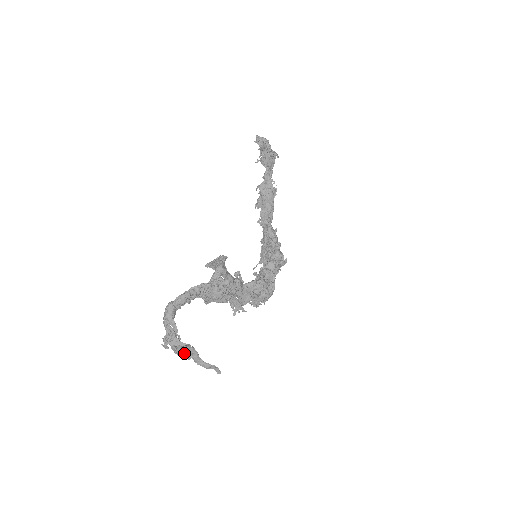
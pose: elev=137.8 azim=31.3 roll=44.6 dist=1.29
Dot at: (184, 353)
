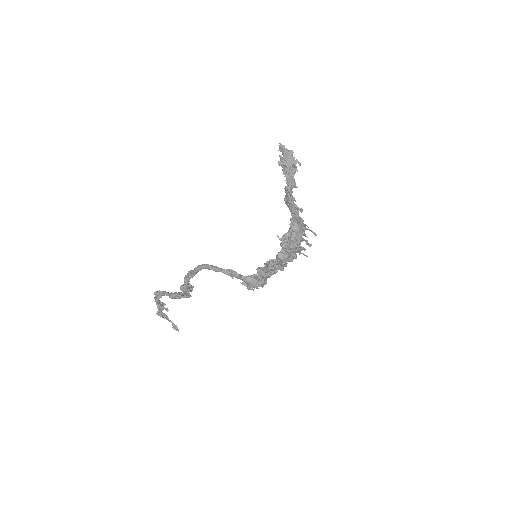
Dot at: (164, 315)
